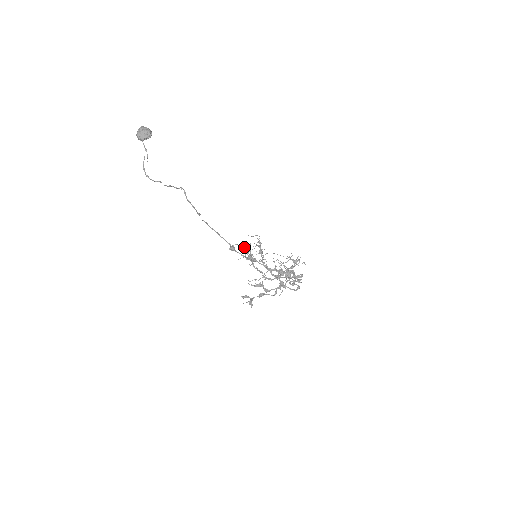
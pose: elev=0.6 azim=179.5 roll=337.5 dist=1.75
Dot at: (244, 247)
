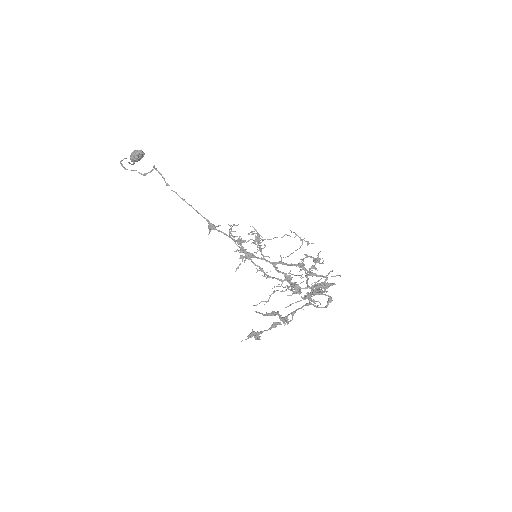
Dot at: occluded
